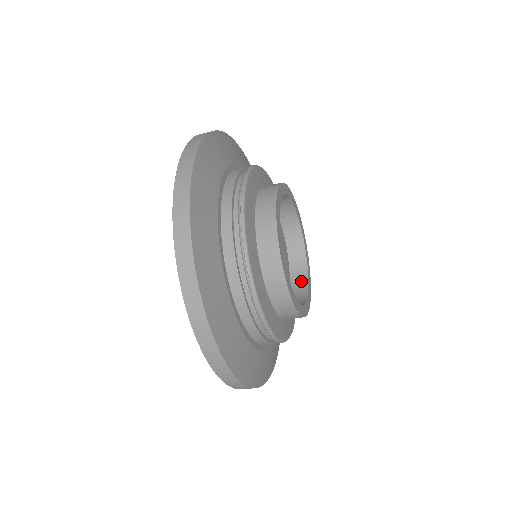
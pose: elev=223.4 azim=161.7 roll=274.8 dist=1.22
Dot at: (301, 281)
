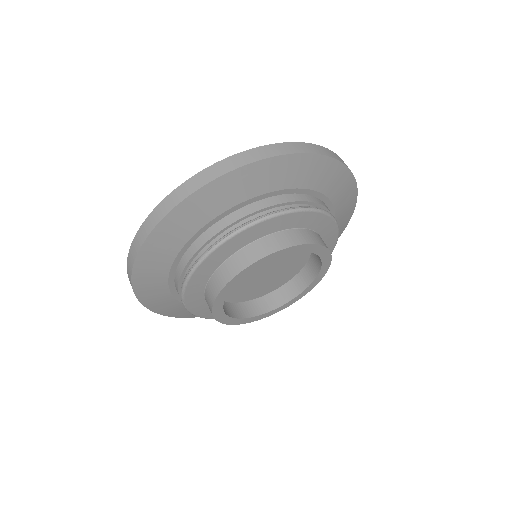
Dot at: (305, 280)
